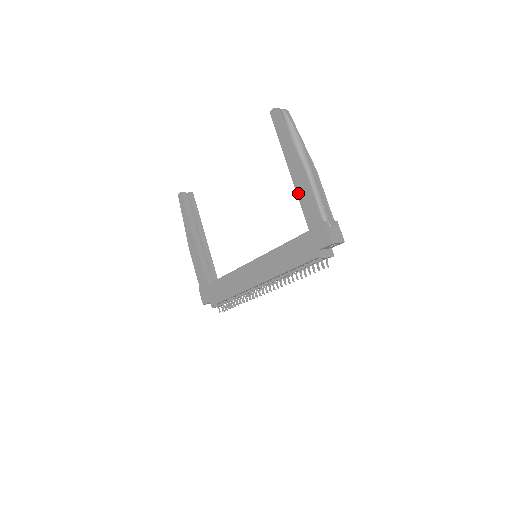
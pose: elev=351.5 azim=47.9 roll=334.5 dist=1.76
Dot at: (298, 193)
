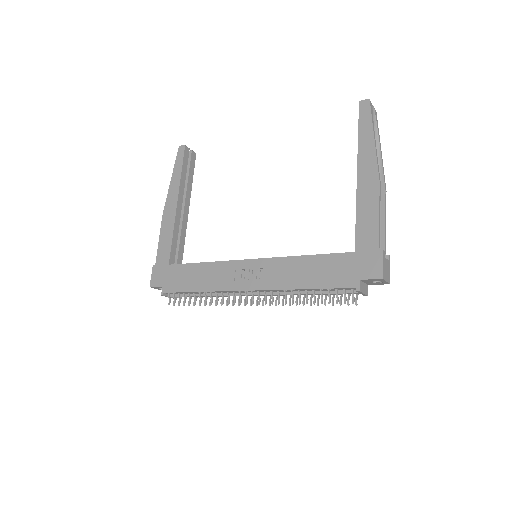
Dot at: (359, 204)
